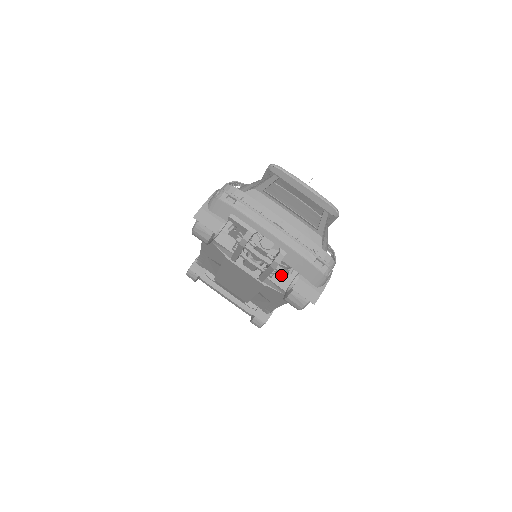
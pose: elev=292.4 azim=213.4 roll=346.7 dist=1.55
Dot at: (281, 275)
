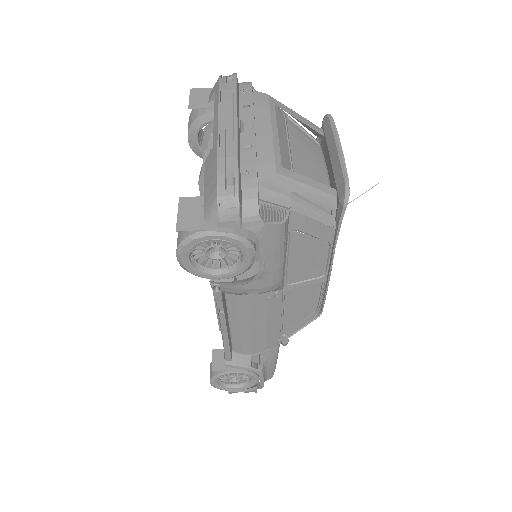
Dot at: occluded
